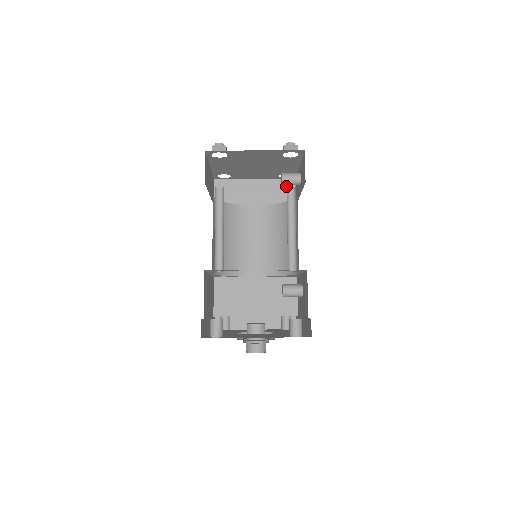
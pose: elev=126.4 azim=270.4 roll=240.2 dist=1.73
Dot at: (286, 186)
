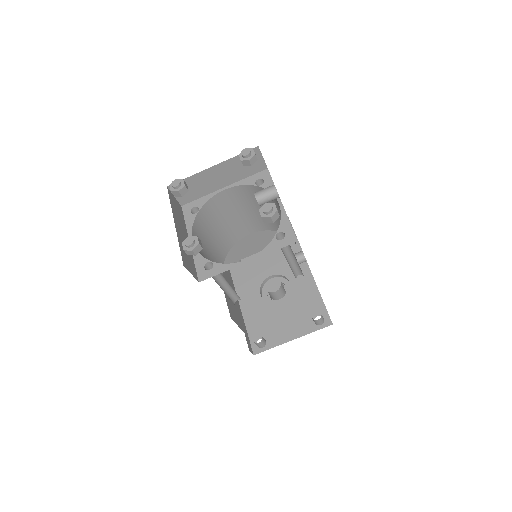
Dot at: occluded
